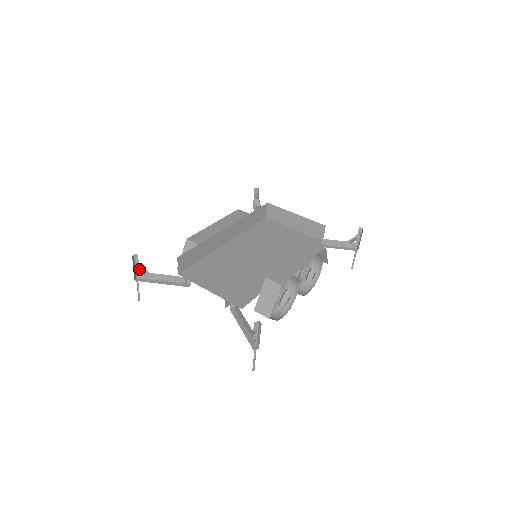
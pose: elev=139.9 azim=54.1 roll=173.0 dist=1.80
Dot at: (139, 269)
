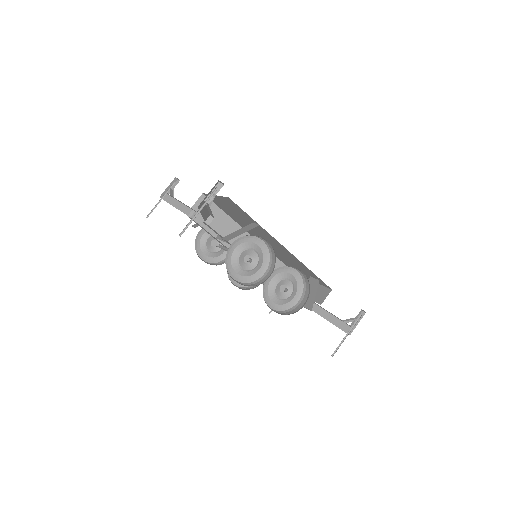
Dot at: (171, 189)
